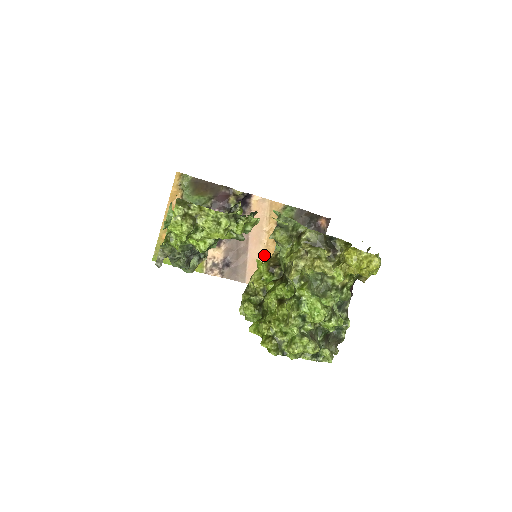
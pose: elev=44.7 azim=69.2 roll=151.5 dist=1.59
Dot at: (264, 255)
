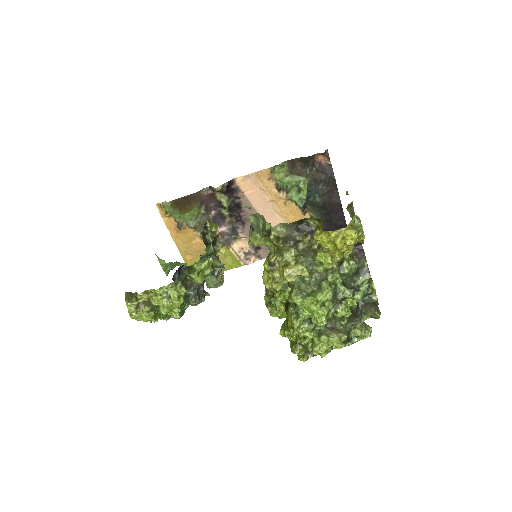
Dot at: (285, 221)
